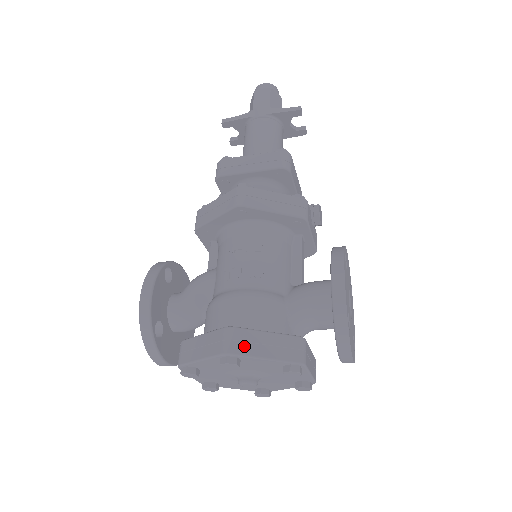
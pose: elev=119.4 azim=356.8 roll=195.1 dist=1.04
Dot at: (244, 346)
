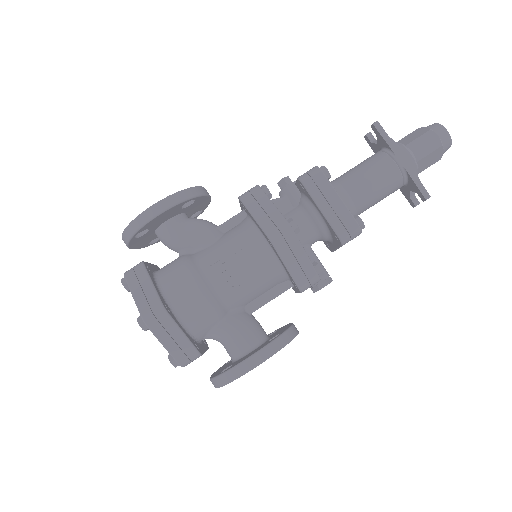
Dot at: (159, 328)
